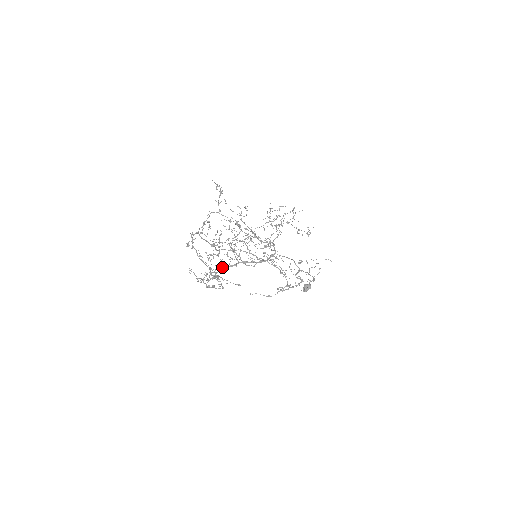
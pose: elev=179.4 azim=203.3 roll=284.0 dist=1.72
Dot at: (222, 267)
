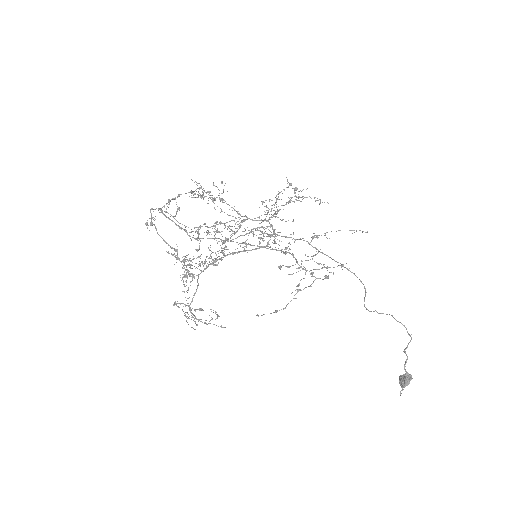
Dot at: occluded
